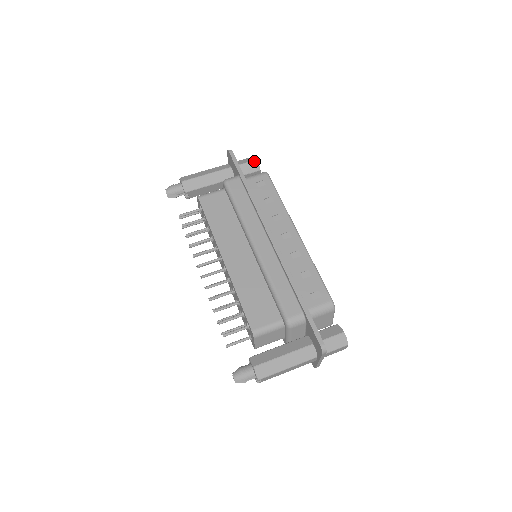
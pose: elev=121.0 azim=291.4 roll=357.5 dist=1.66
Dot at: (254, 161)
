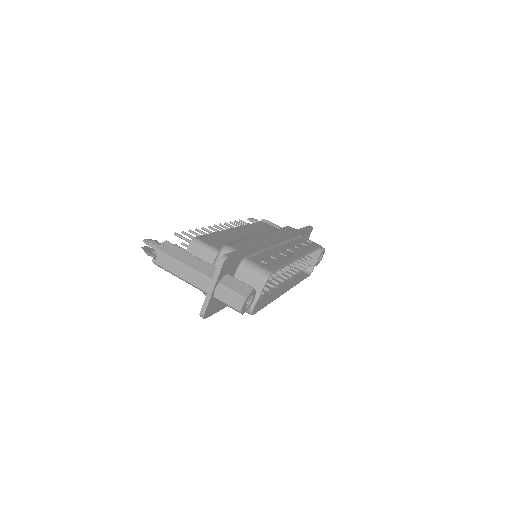
Dot at: (322, 247)
